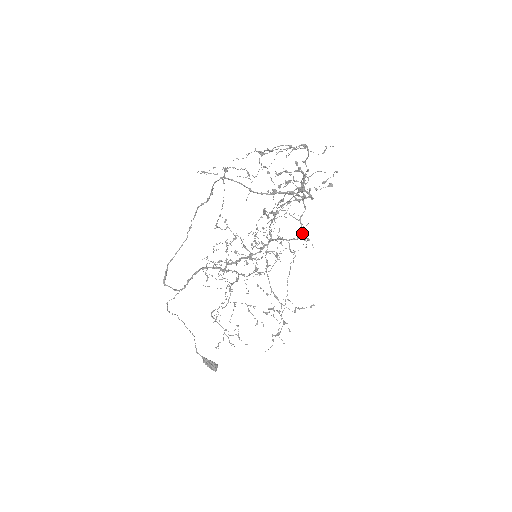
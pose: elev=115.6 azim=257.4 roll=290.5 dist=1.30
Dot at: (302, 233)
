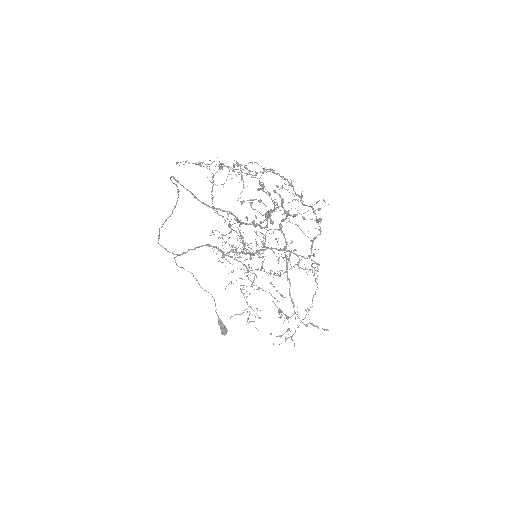
Dot at: (310, 255)
